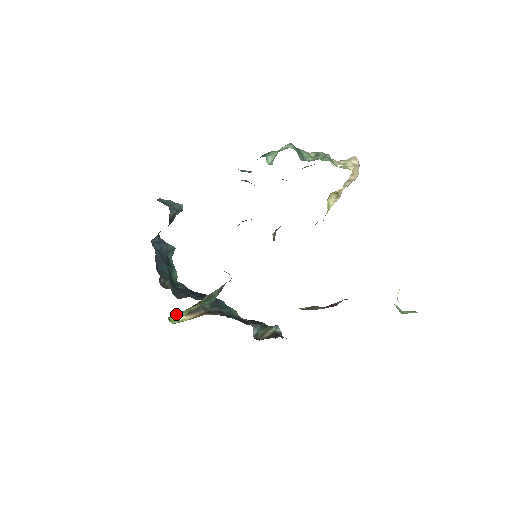
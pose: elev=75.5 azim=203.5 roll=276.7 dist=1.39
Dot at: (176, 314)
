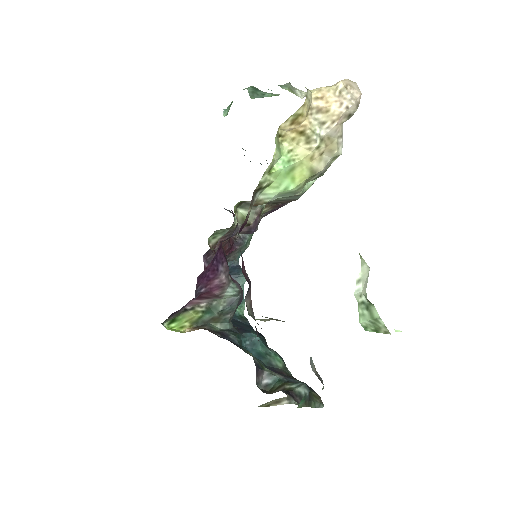
Dot at: (174, 320)
